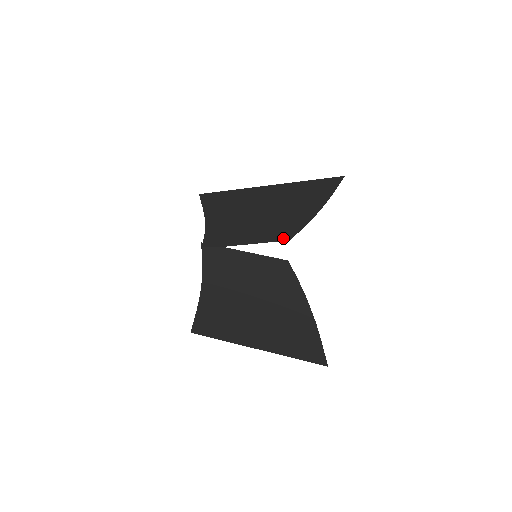
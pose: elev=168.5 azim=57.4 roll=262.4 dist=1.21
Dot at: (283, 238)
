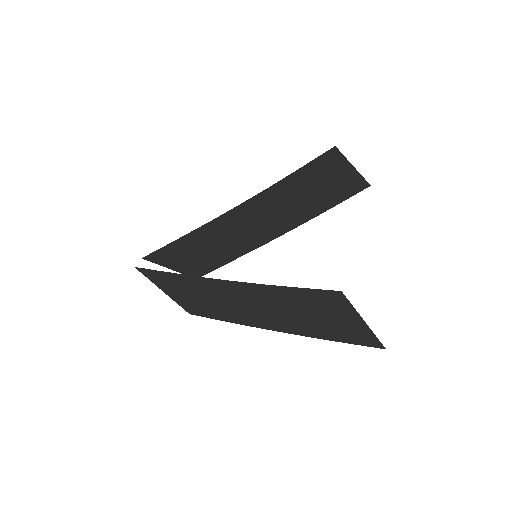
Dot at: (202, 271)
